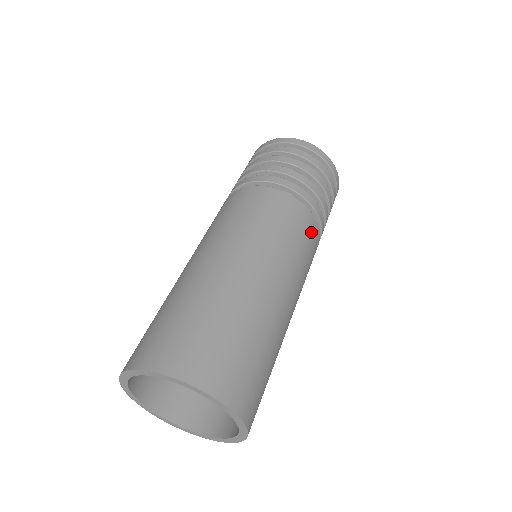
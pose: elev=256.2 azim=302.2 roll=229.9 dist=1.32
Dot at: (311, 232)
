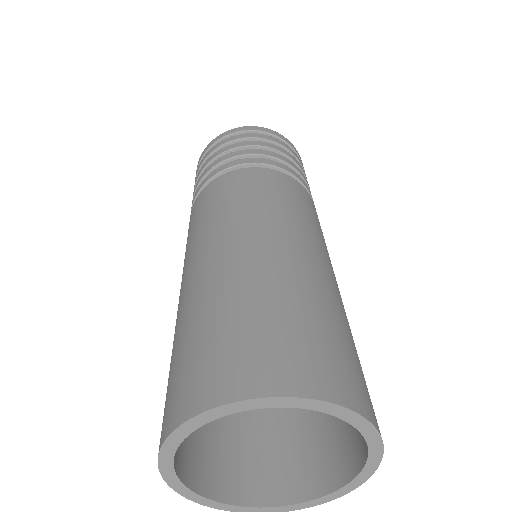
Dot at: (311, 204)
